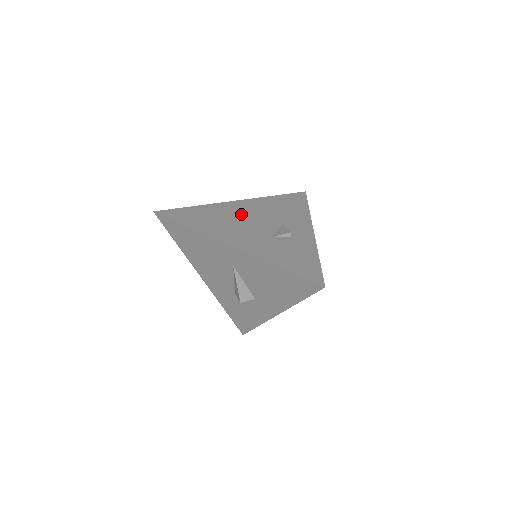
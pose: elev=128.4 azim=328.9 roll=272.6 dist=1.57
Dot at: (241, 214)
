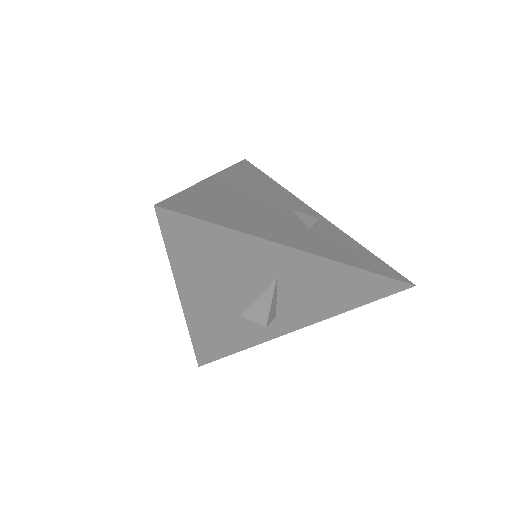
Dot at: (245, 198)
